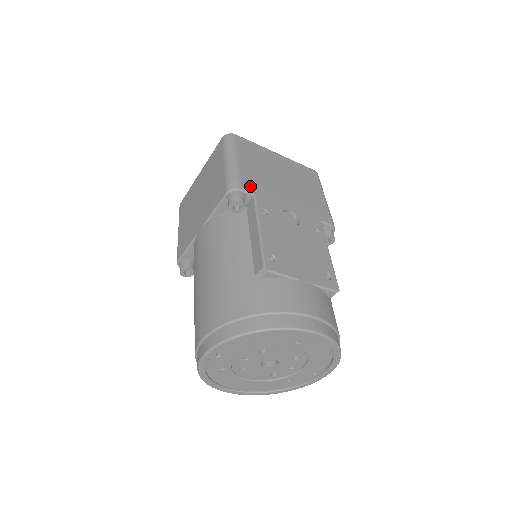
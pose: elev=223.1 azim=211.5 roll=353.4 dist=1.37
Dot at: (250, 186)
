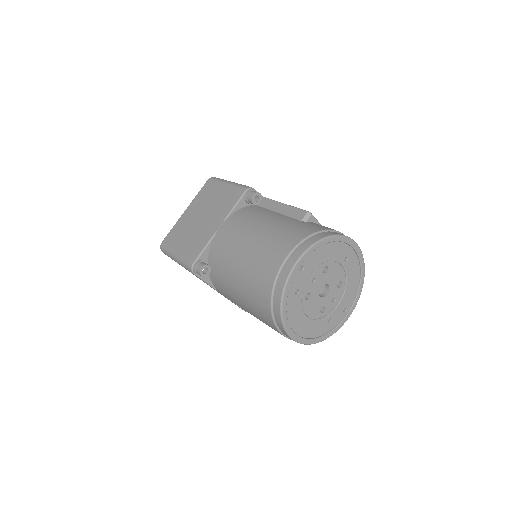
Dot at: occluded
